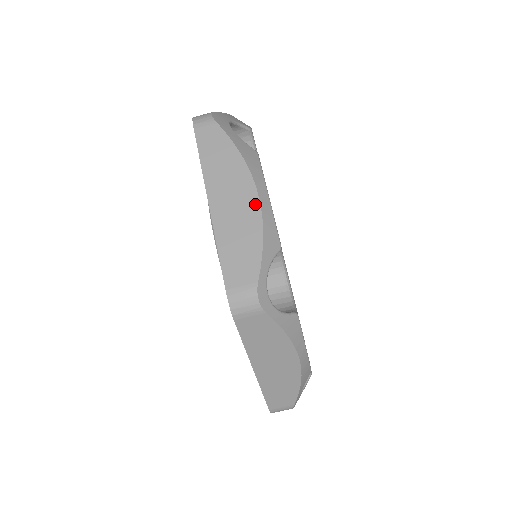
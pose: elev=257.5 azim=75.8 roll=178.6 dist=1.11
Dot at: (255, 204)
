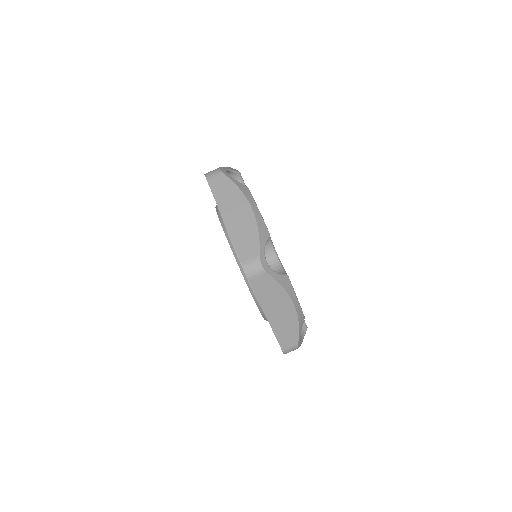
Dot at: occluded
